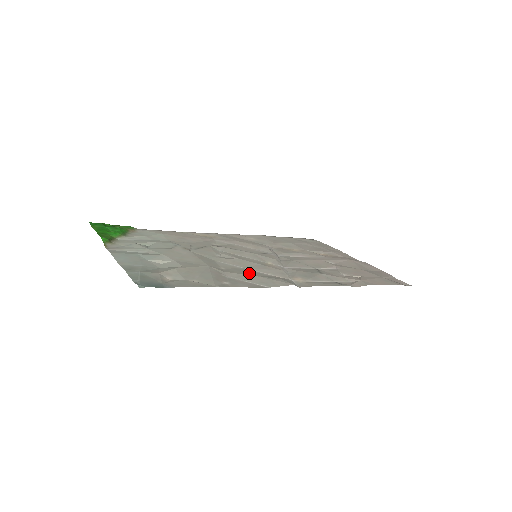
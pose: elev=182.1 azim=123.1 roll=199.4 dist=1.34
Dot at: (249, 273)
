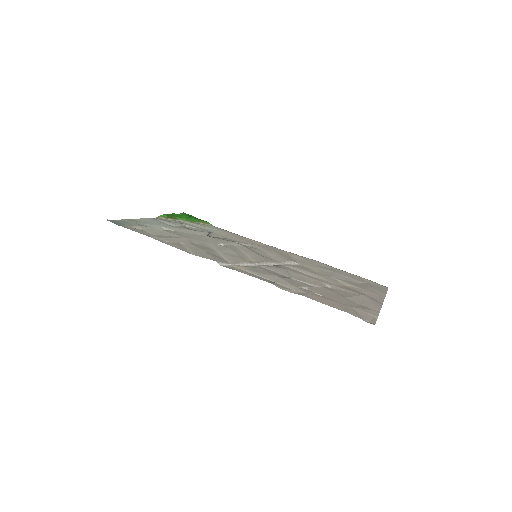
Dot at: (205, 249)
